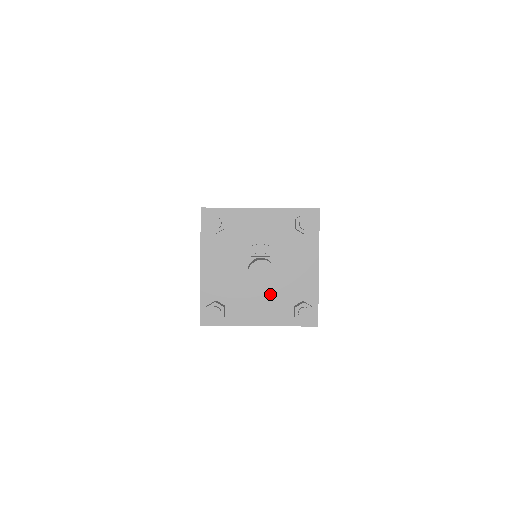
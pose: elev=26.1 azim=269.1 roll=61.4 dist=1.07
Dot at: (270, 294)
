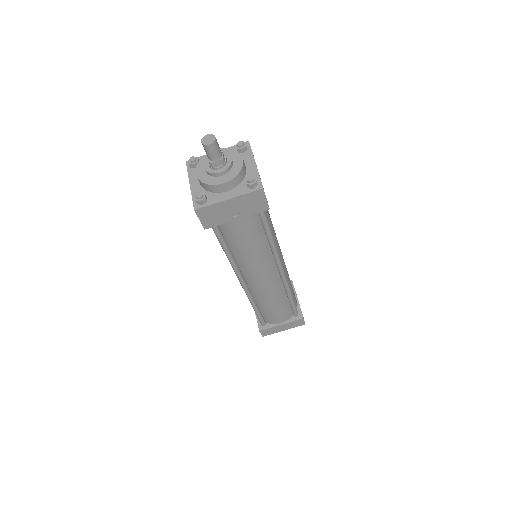
Dot at: (227, 174)
